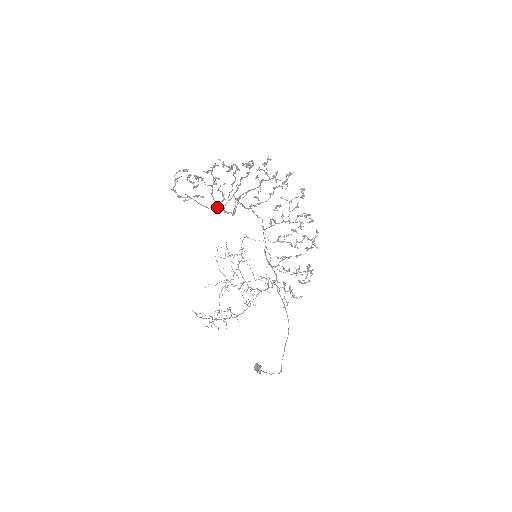
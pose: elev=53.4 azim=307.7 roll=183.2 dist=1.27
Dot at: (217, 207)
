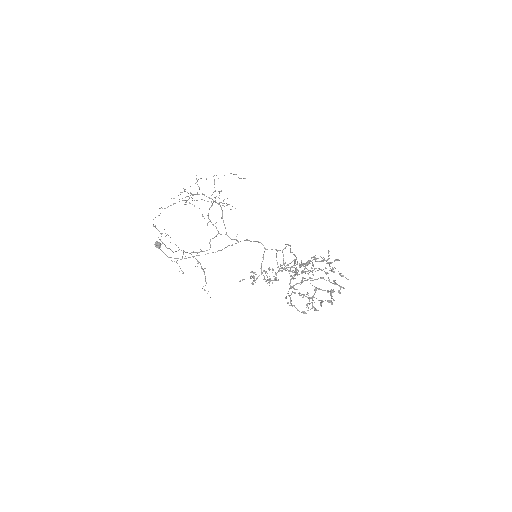
Dot at: (291, 288)
